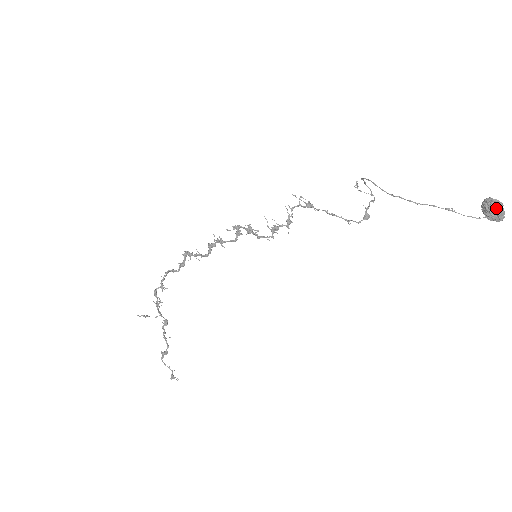
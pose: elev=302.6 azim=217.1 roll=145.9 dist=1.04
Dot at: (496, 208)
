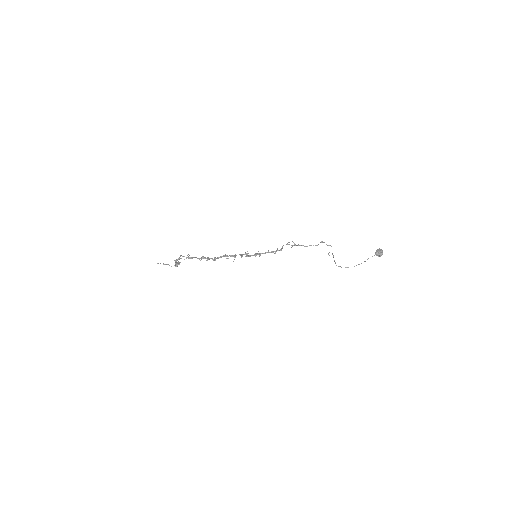
Dot at: occluded
